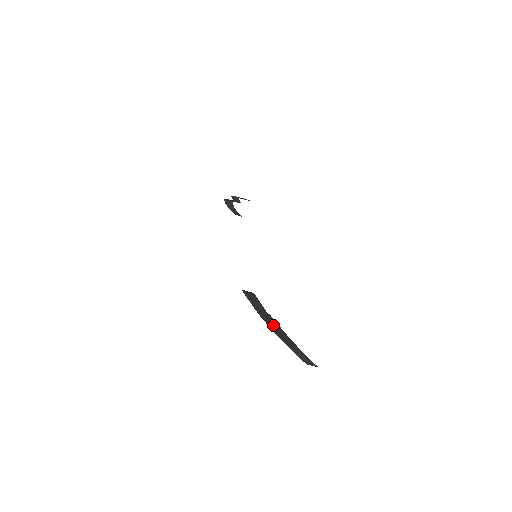
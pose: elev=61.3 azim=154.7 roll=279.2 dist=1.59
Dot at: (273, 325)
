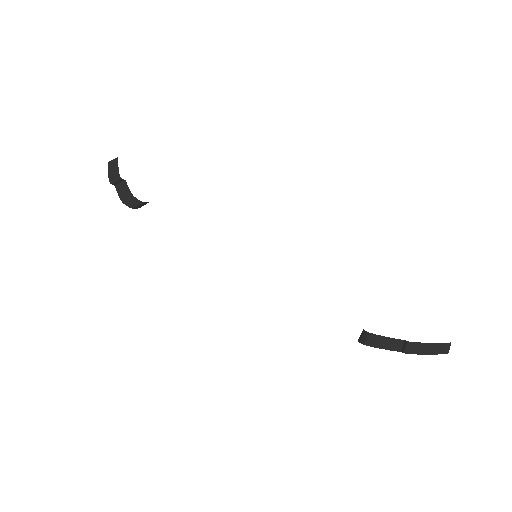
Dot at: (422, 350)
